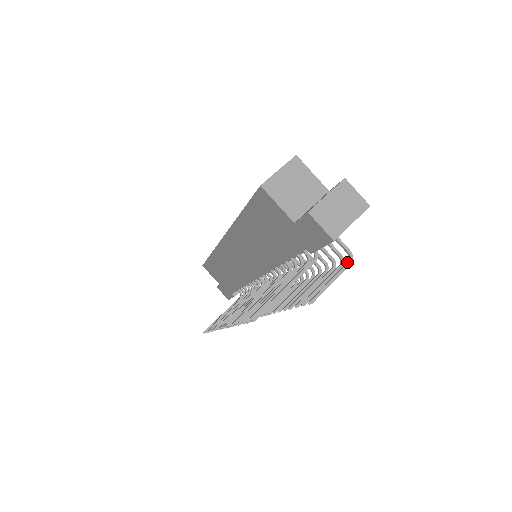
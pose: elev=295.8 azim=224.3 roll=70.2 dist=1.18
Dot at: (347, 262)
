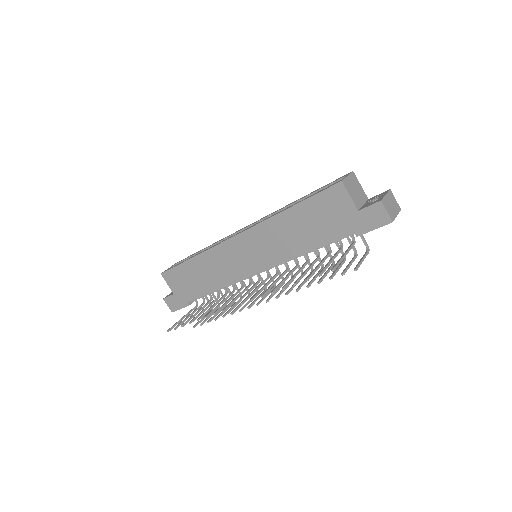
Dot at: (367, 251)
